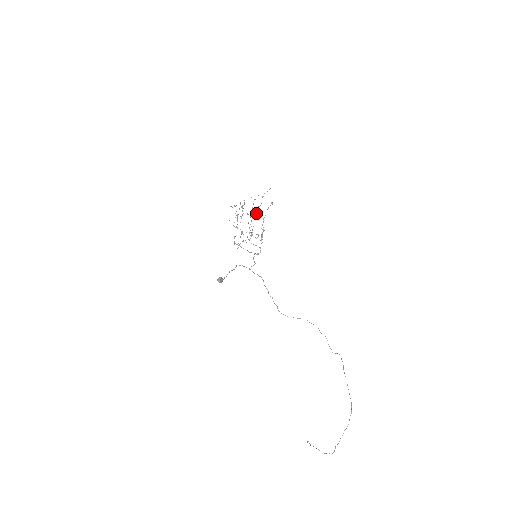
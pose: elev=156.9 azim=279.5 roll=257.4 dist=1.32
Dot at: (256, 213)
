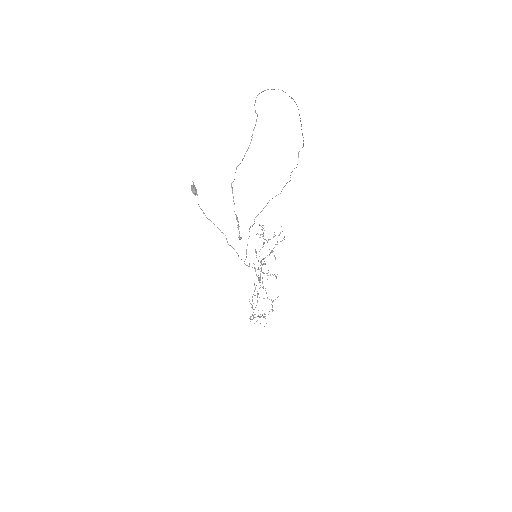
Dot at: (269, 254)
